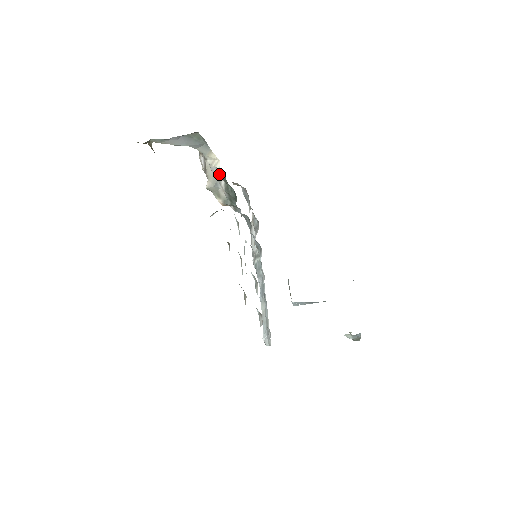
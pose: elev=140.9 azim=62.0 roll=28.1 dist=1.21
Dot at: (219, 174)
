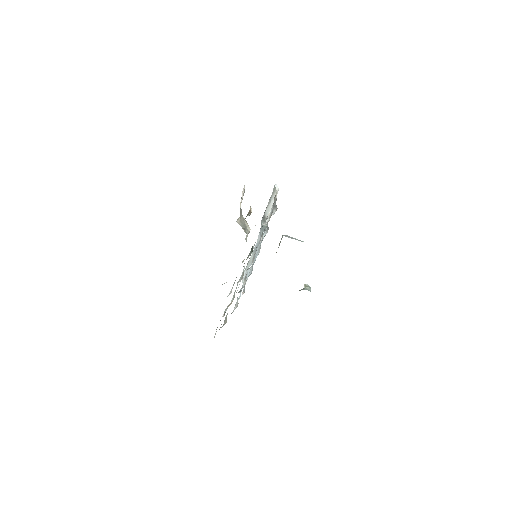
Dot at: occluded
